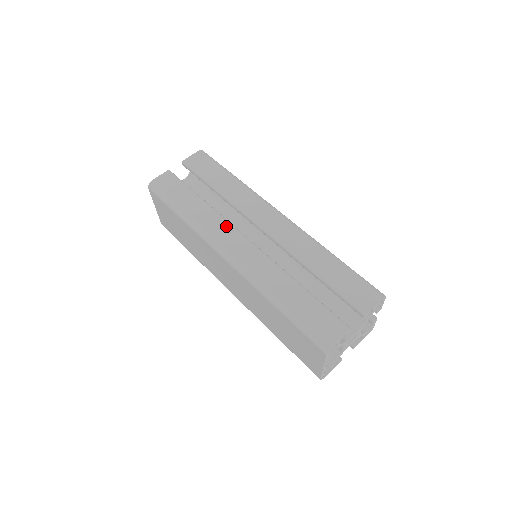
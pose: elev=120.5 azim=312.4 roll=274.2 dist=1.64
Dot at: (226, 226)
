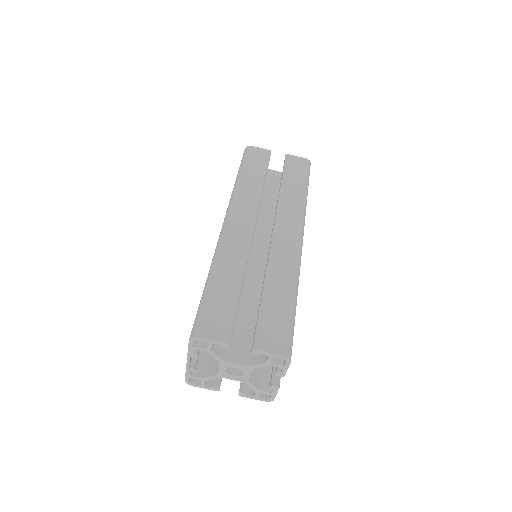
Dot at: (253, 207)
